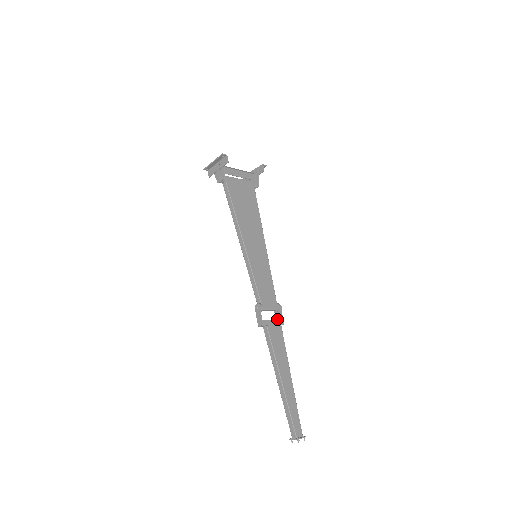
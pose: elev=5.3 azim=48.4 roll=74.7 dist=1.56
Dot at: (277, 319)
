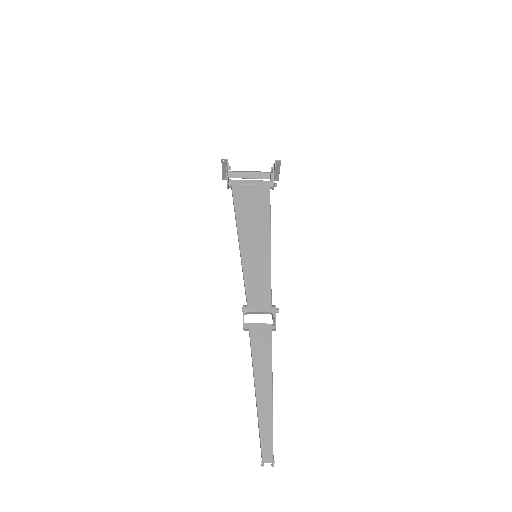
Dot at: occluded
